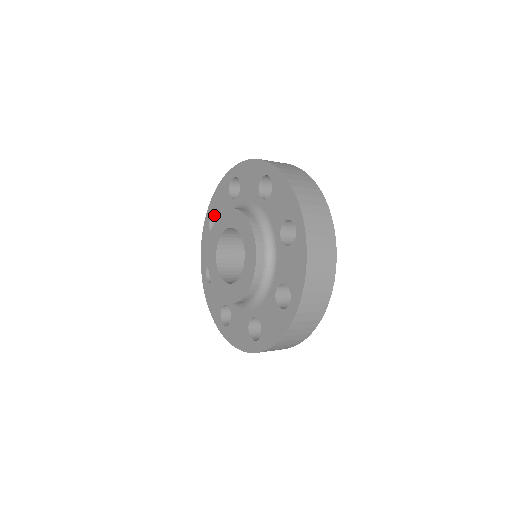
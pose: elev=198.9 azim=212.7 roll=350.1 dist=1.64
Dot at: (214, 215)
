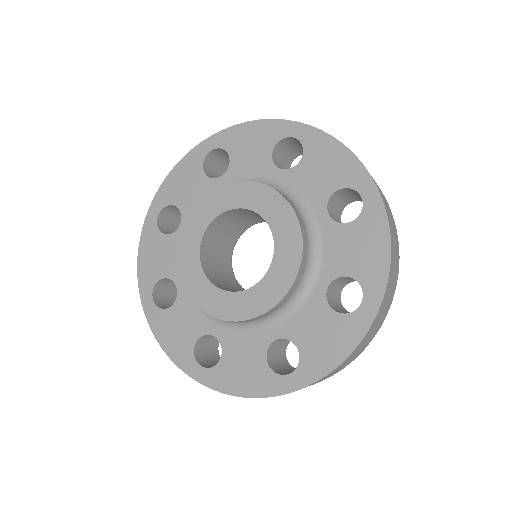
Dot at: (165, 208)
